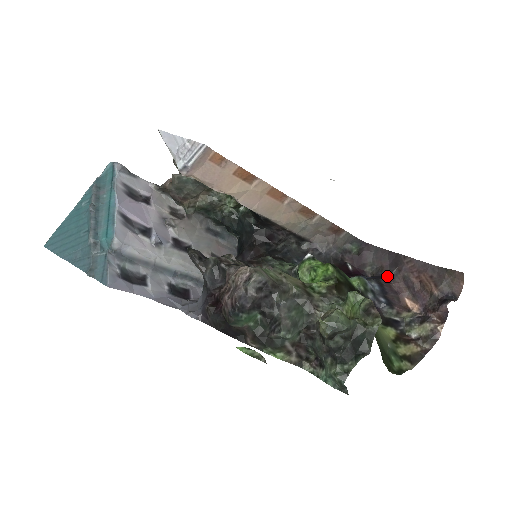
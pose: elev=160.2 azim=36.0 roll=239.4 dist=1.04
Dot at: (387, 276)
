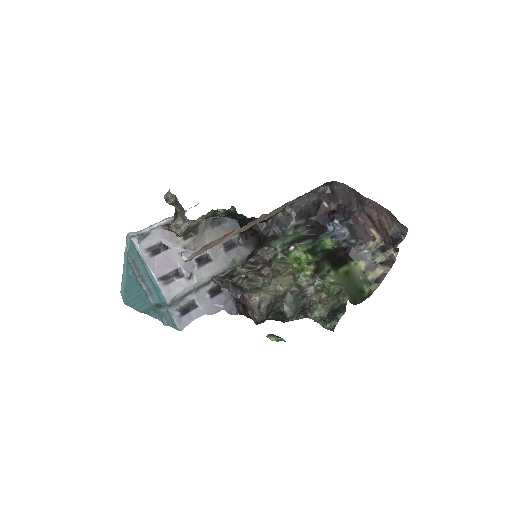
Dot at: (355, 210)
